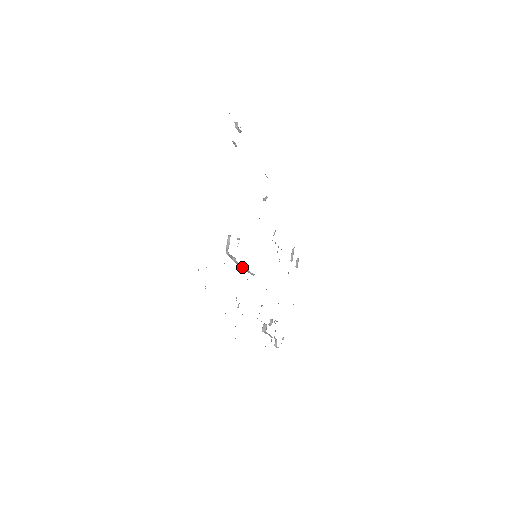
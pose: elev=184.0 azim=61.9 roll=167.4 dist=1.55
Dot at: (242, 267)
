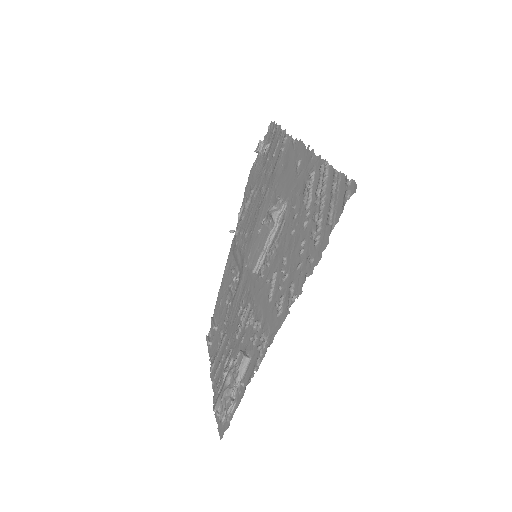
Dot at: (267, 244)
